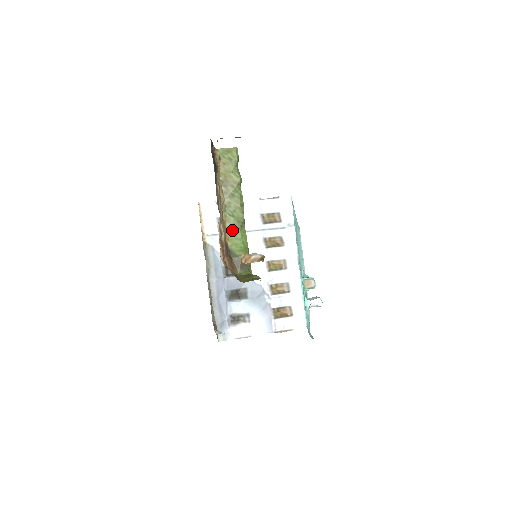
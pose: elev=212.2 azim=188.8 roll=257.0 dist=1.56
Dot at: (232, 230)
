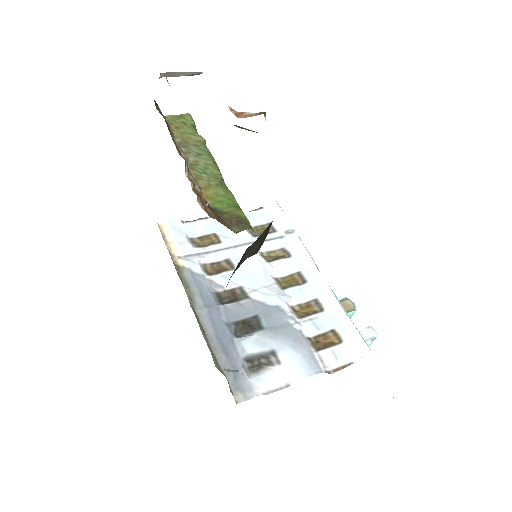
Dot at: (209, 188)
